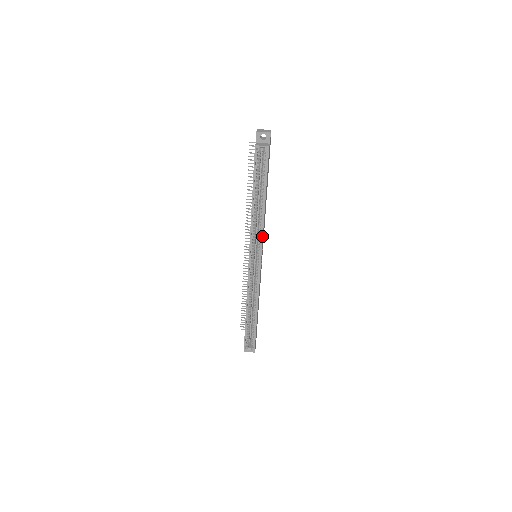
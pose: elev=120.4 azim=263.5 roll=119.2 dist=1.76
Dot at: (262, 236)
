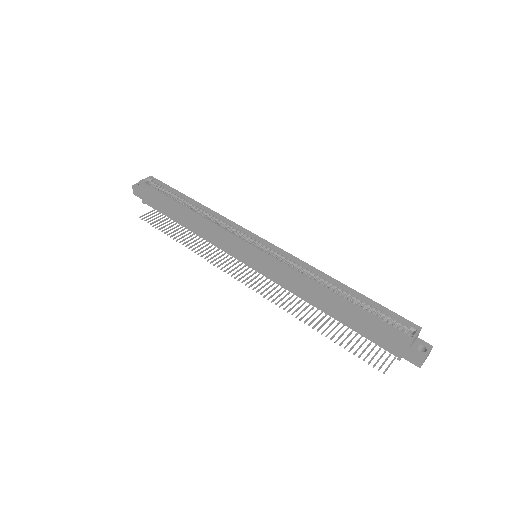
Dot at: (230, 221)
